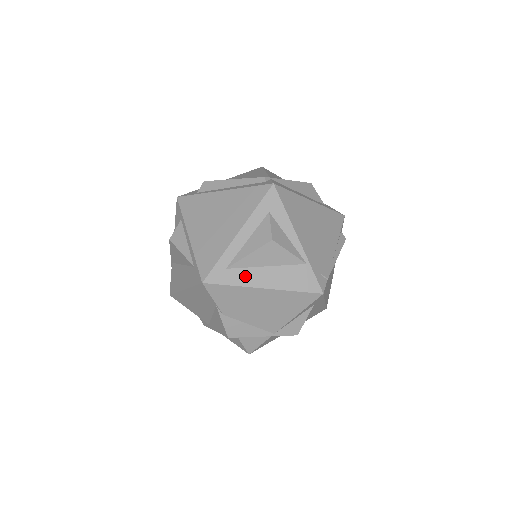
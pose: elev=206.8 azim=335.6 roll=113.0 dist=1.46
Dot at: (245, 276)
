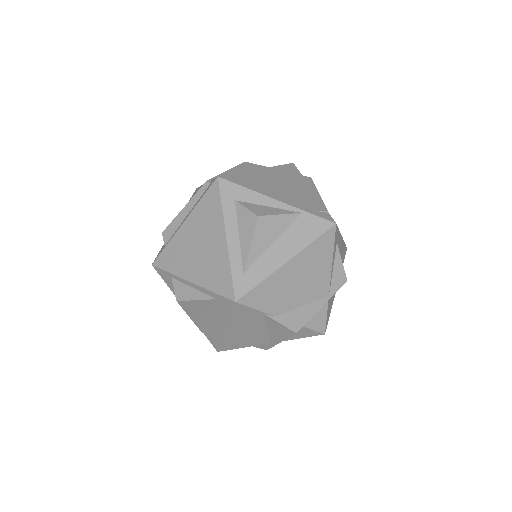
Dot at: (264, 266)
